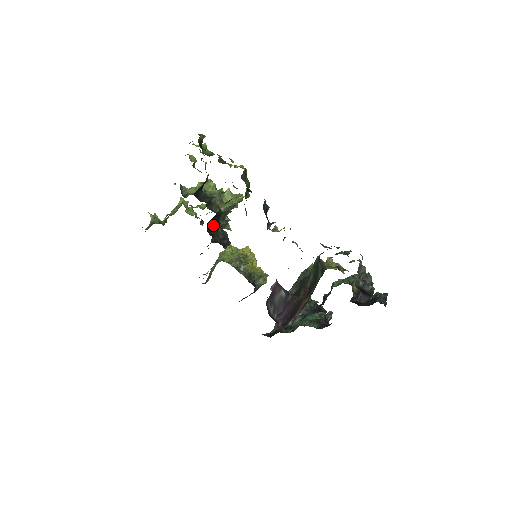
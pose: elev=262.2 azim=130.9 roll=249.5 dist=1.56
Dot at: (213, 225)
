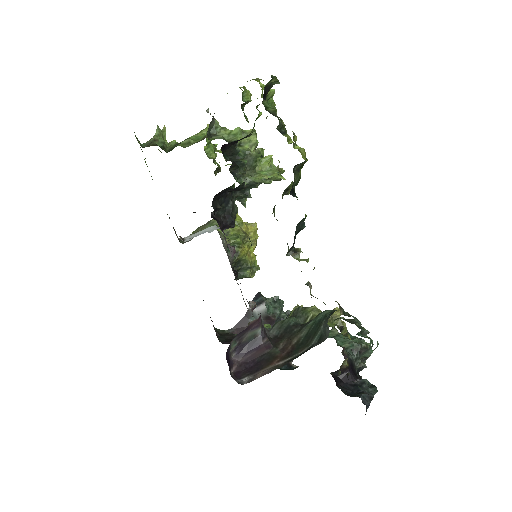
Dot at: (225, 194)
